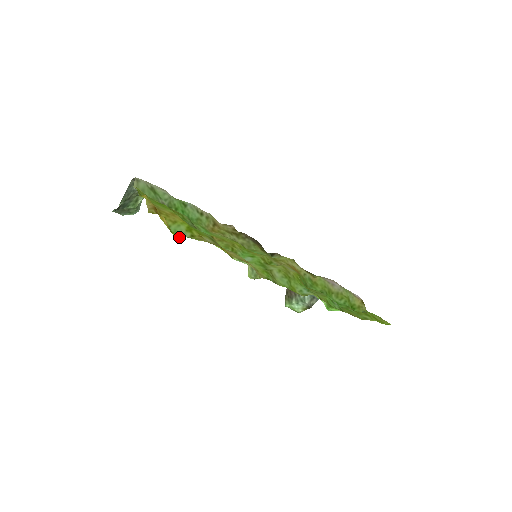
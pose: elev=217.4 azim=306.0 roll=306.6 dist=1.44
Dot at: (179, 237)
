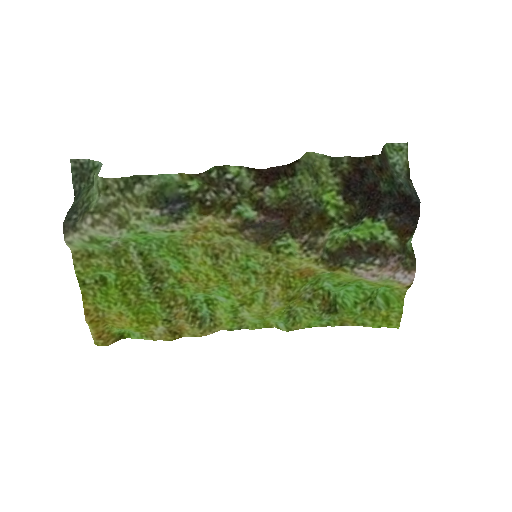
Dot at: (131, 334)
